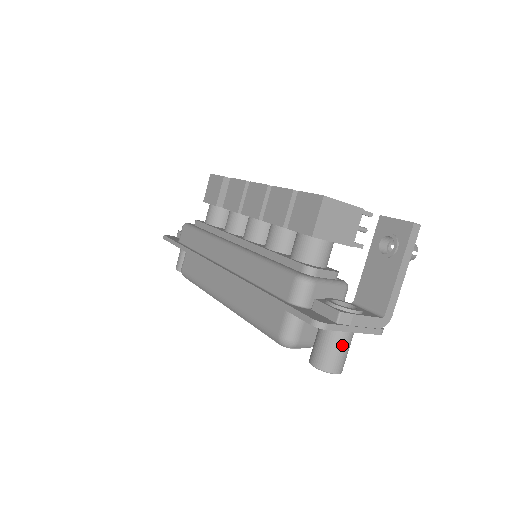
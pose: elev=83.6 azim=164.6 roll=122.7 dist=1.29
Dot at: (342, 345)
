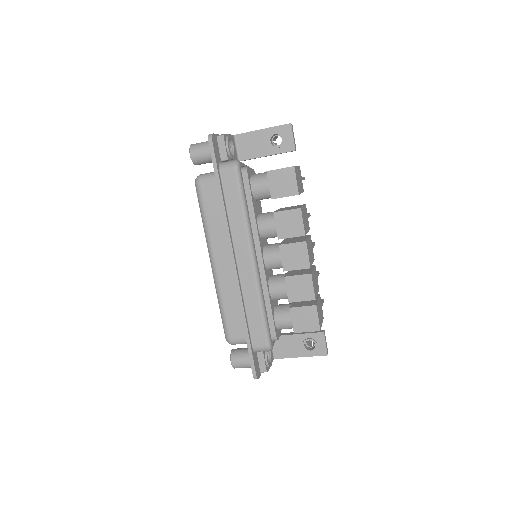
Dot at: occluded
